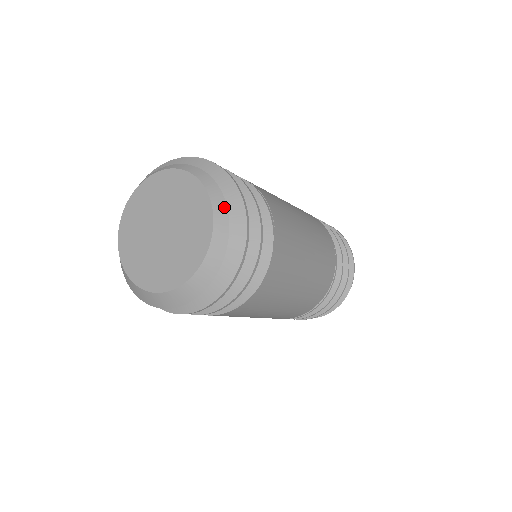
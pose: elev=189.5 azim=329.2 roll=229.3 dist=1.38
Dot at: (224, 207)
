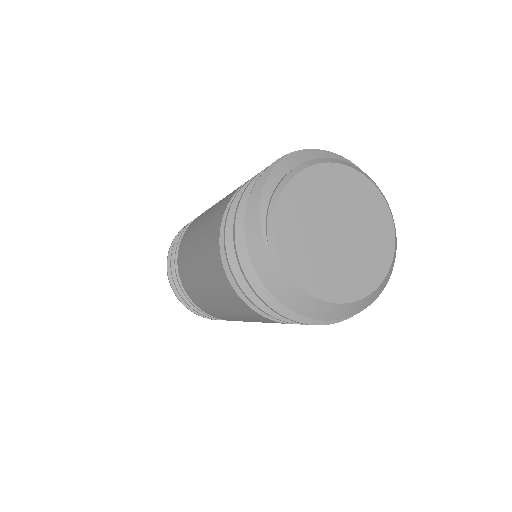
Dot at: occluded
